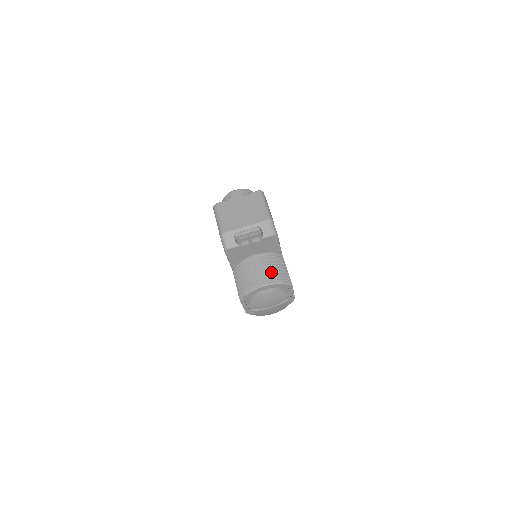
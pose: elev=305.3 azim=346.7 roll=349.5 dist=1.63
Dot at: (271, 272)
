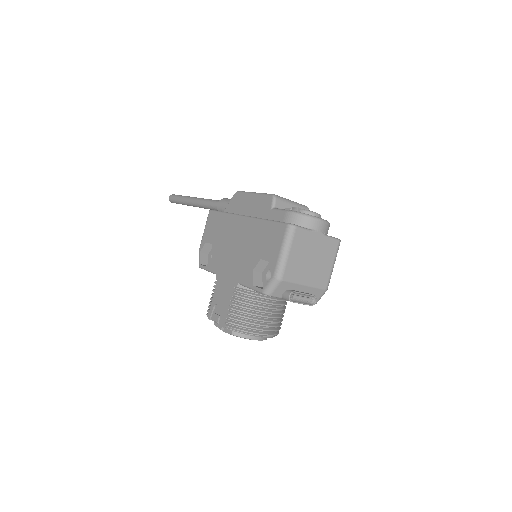
Dot at: (276, 323)
